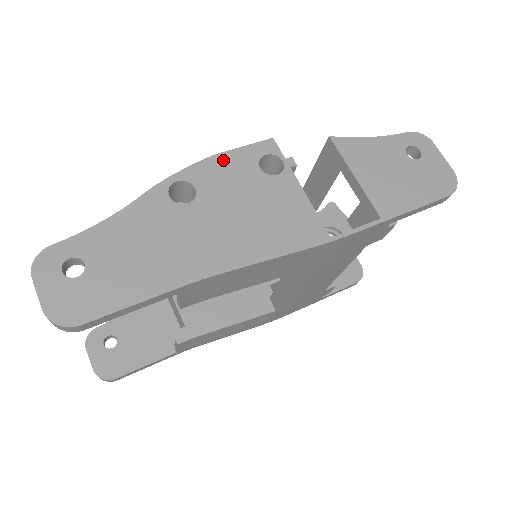
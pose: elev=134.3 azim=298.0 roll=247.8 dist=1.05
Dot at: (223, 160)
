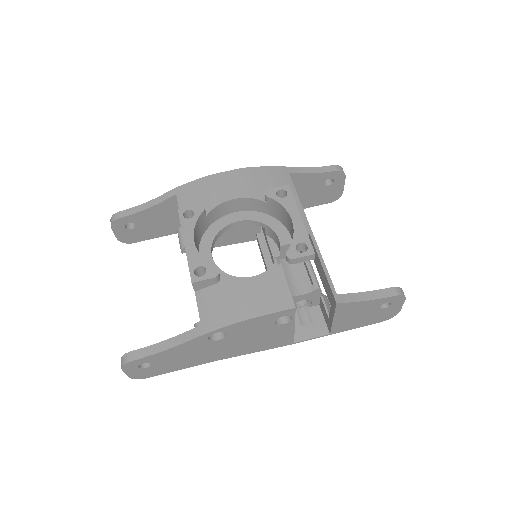
Dot at: (252, 321)
